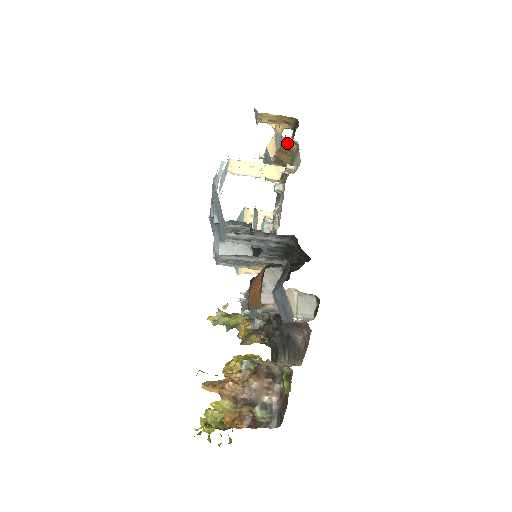
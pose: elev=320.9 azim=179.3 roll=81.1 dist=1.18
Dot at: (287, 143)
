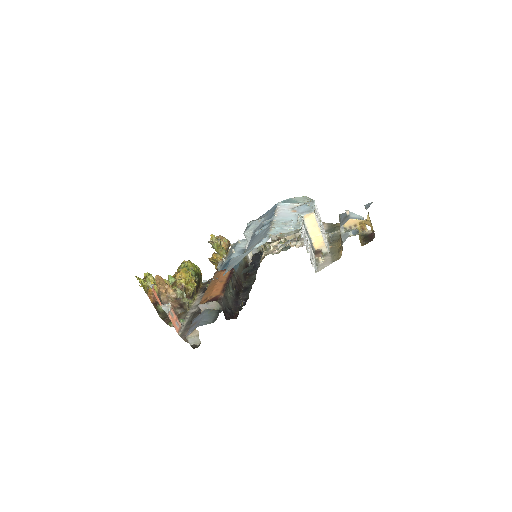
Dot at: (342, 246)
